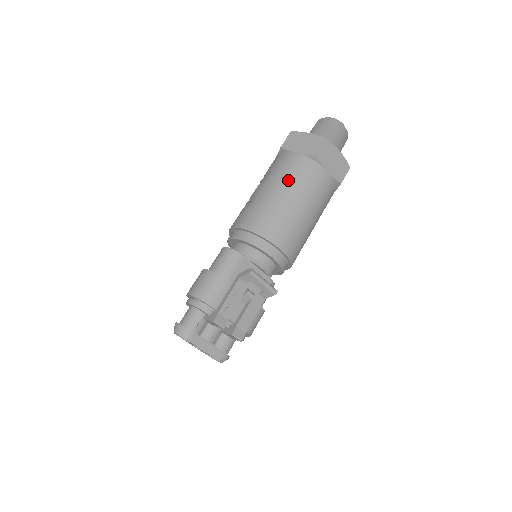
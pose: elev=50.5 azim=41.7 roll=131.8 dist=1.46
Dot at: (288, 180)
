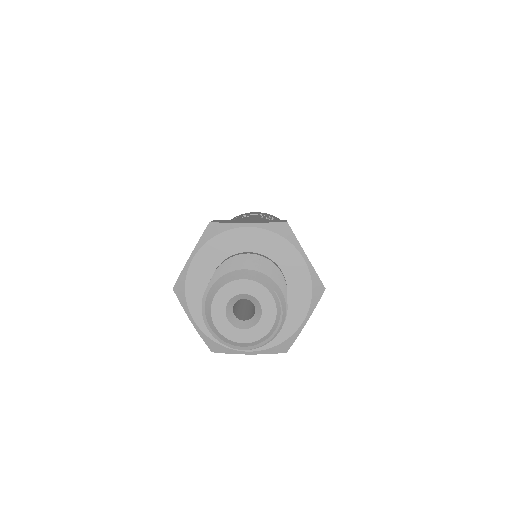
Dot at: occluded
